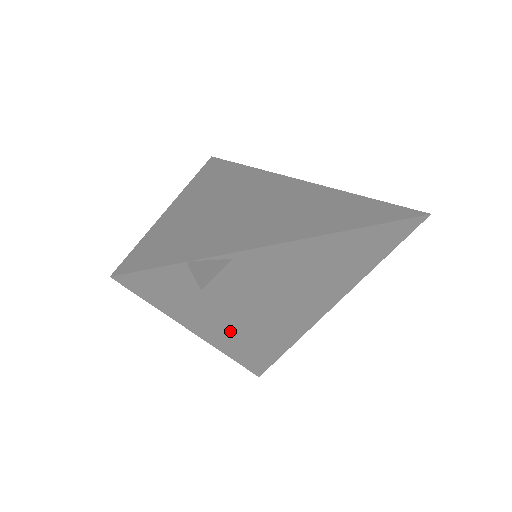
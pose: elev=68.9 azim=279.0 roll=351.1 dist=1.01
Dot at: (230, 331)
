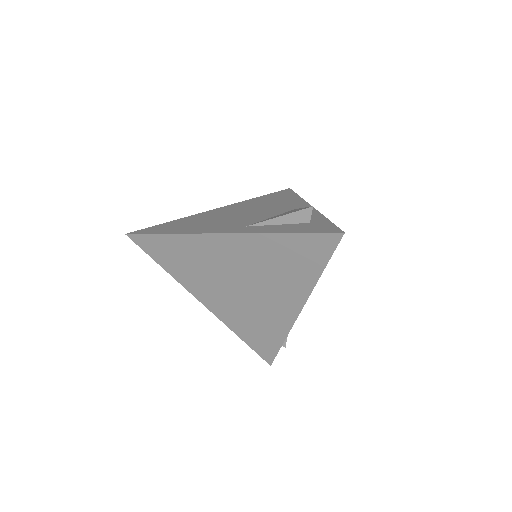
Dot at: occluded
